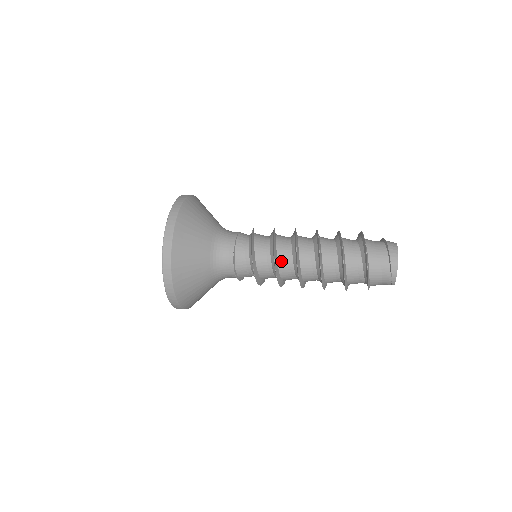
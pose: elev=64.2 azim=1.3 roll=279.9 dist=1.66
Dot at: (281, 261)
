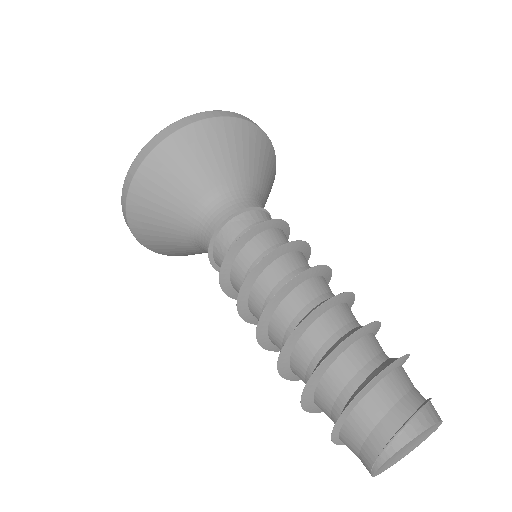
Dot at: (278, 265)
